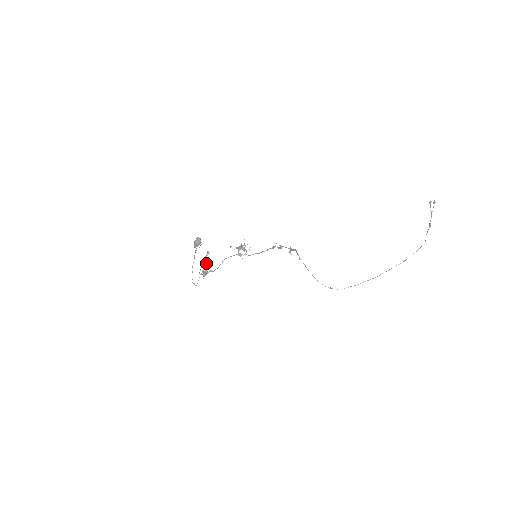
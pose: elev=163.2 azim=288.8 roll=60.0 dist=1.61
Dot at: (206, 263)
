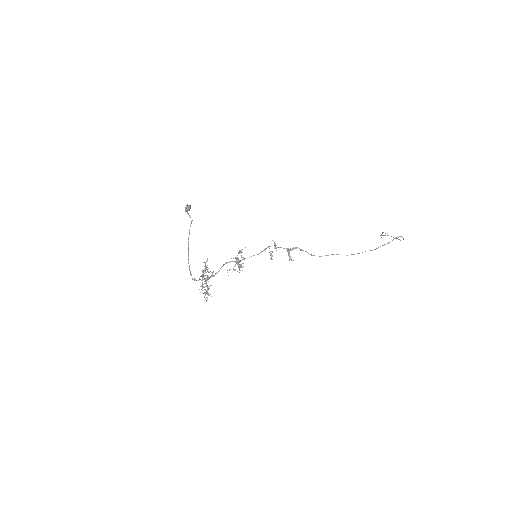
Dot at: (204, 271)
